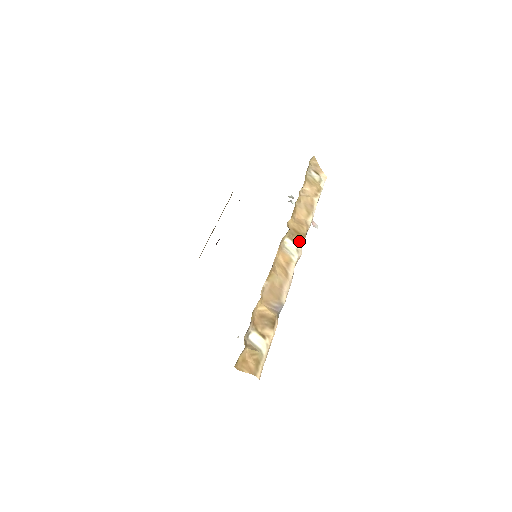
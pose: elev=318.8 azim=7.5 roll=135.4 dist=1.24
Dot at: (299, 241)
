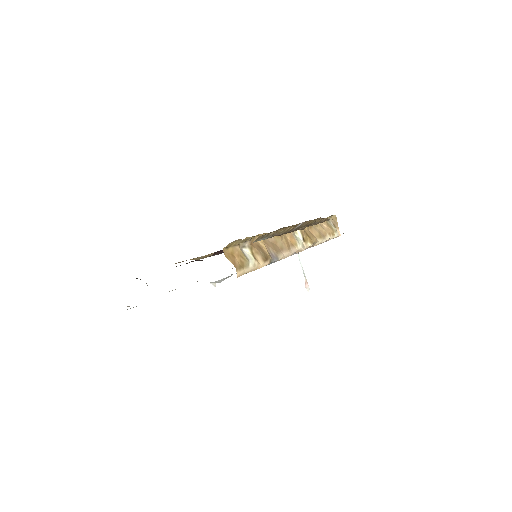
Dot at: (307, 241)
